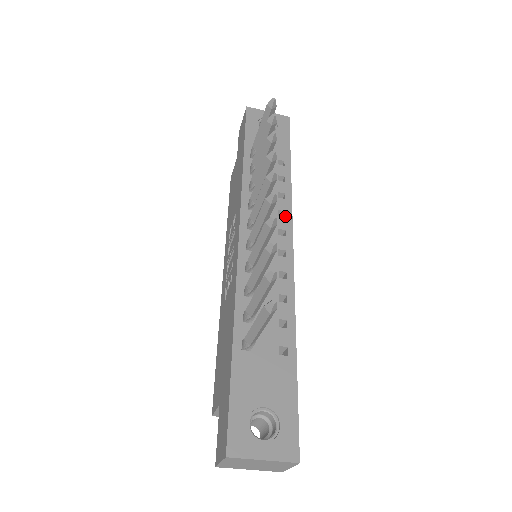
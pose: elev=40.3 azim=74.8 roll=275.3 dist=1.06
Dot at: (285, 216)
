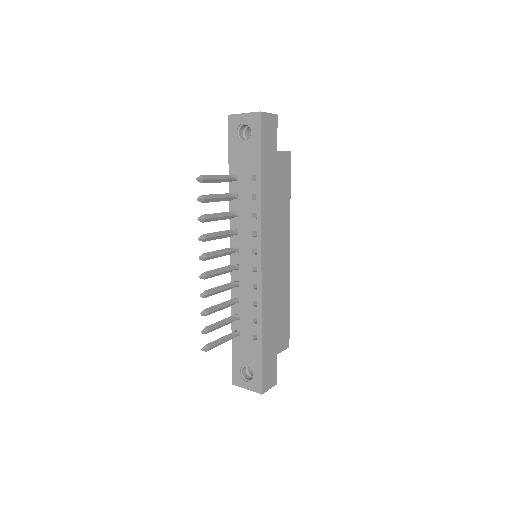
Dot at: (256, 236)
